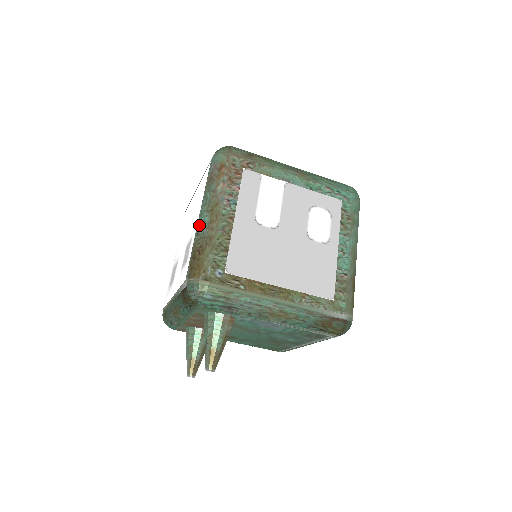
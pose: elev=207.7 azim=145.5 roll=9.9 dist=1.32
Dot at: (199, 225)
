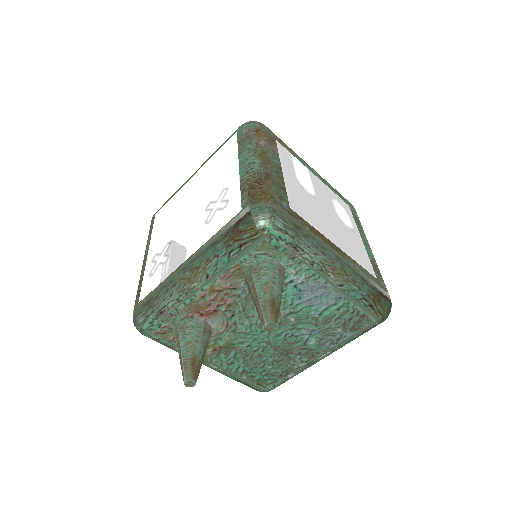
Dot at: (247, 166)
